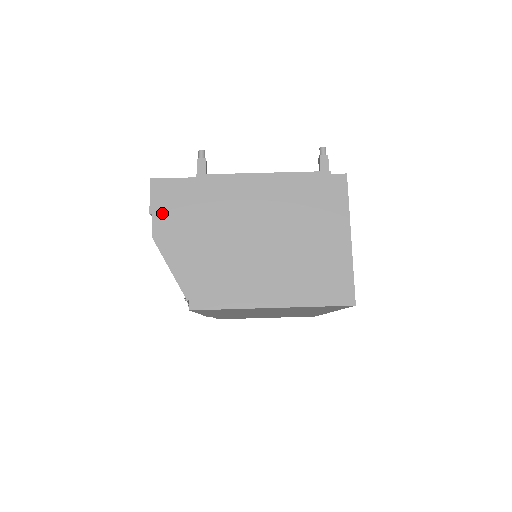
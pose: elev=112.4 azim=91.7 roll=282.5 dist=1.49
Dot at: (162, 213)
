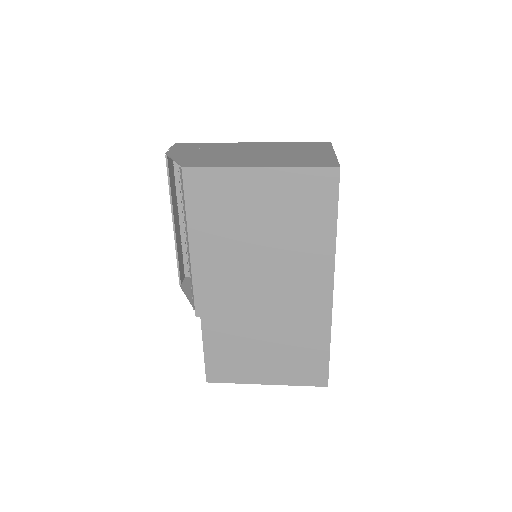
Dot at: (179, 149)
